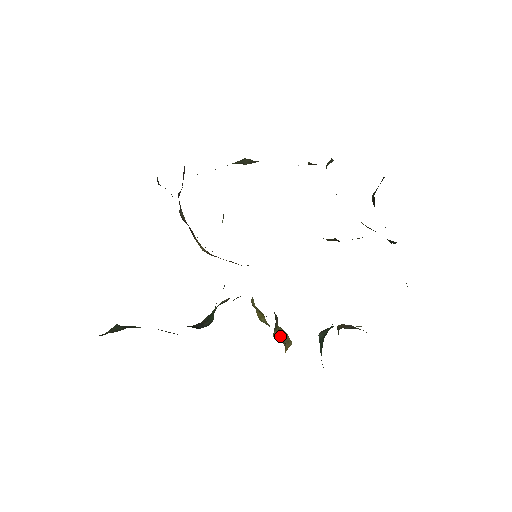
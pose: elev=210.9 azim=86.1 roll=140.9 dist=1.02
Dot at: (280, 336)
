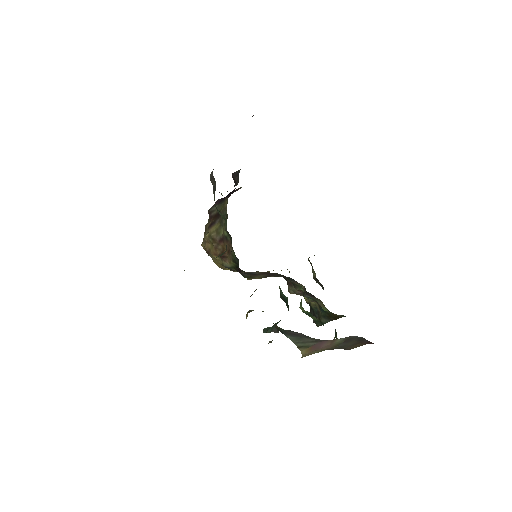
Dot at: occluded
